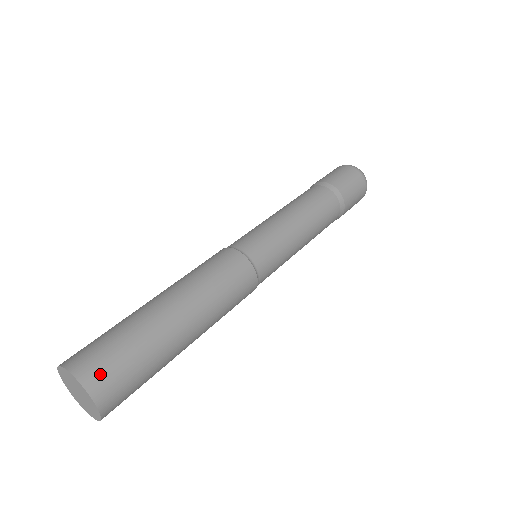
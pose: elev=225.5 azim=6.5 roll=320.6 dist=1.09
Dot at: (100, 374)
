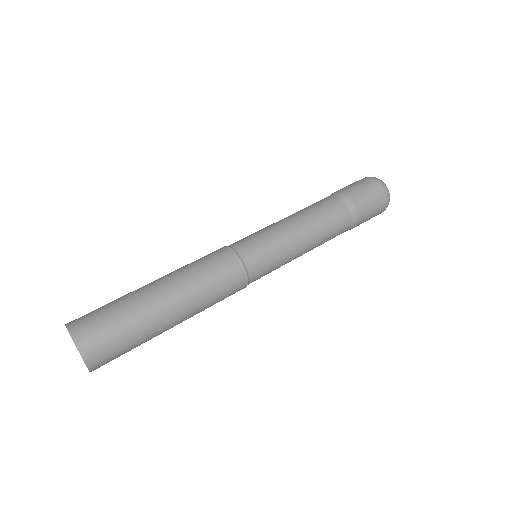
Dot at: (92, 341)
